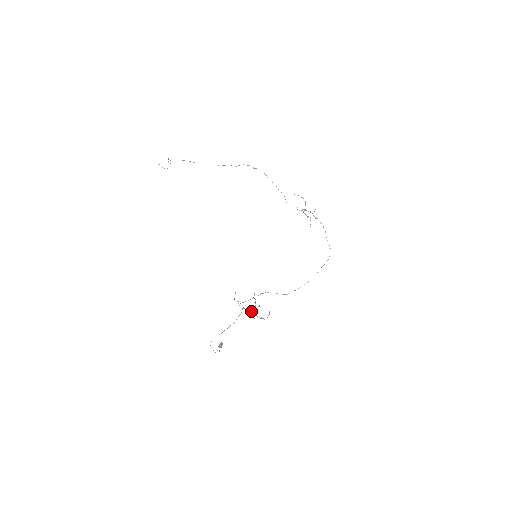
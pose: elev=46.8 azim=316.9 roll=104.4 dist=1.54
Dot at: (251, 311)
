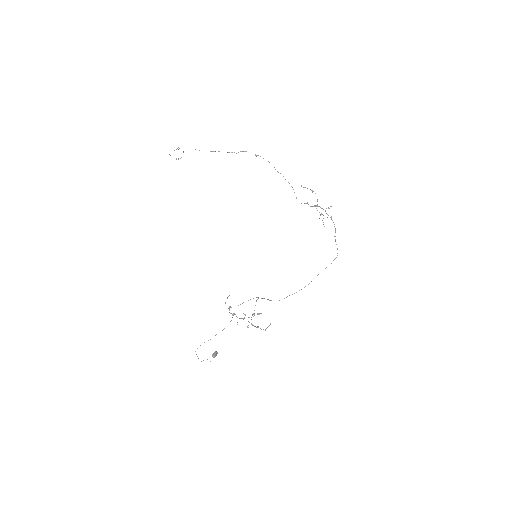
Dot at: (244, 318)
